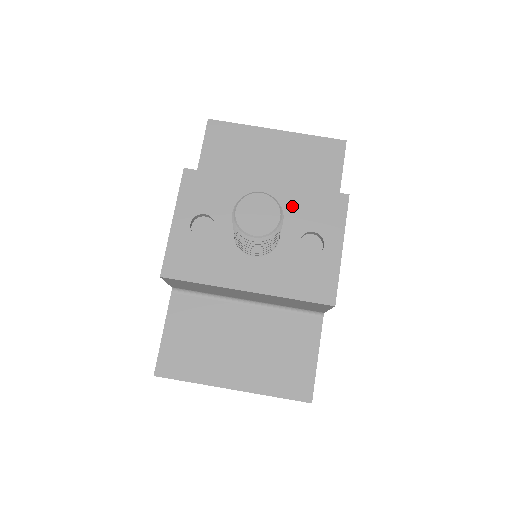
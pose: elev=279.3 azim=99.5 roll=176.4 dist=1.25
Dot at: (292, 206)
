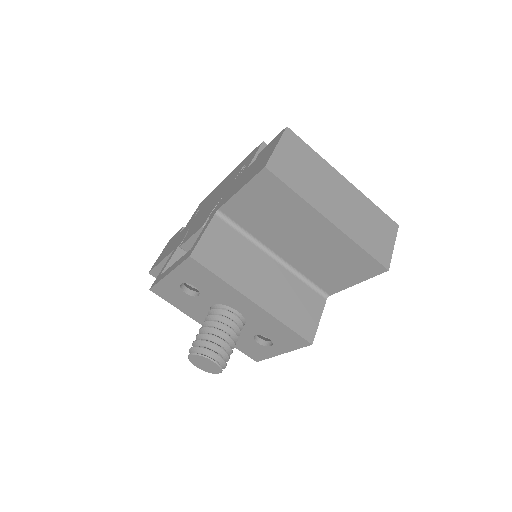
Dot at: (264, 323)
